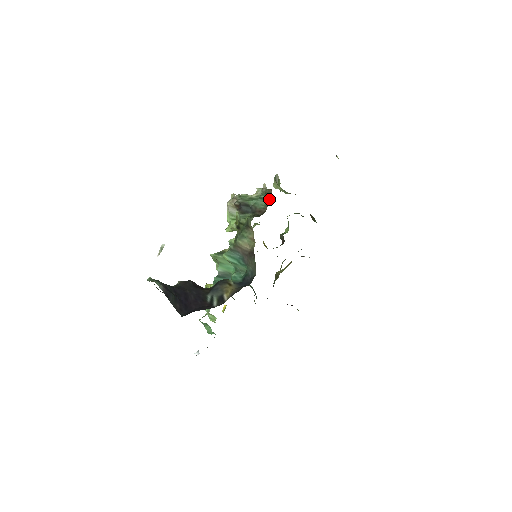
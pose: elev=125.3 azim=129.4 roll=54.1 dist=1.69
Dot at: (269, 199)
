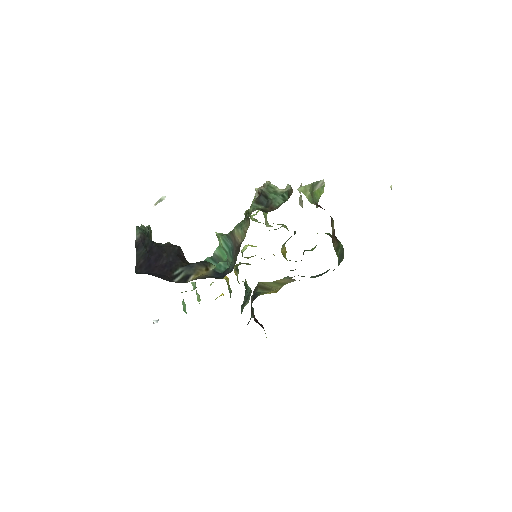
Dot at: (287, 199)
